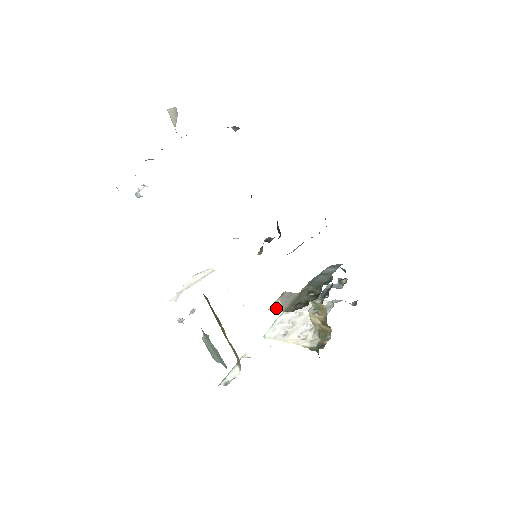
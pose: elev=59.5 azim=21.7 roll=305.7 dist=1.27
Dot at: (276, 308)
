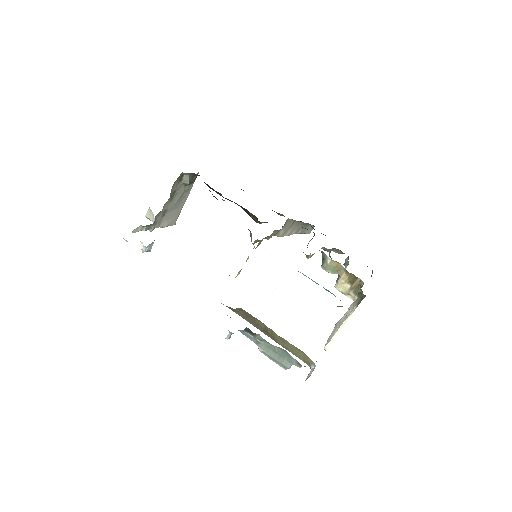
Dot at: occluded
